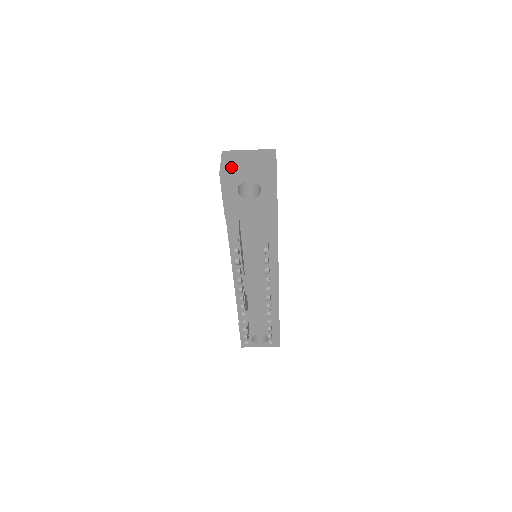
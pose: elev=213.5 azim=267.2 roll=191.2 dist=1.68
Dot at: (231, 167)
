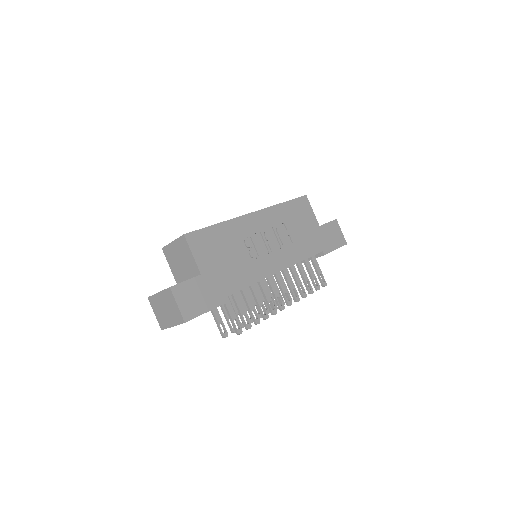
Dot at: (162, 321)
